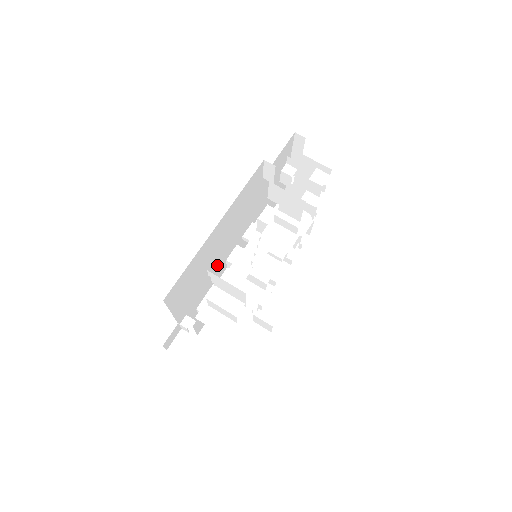
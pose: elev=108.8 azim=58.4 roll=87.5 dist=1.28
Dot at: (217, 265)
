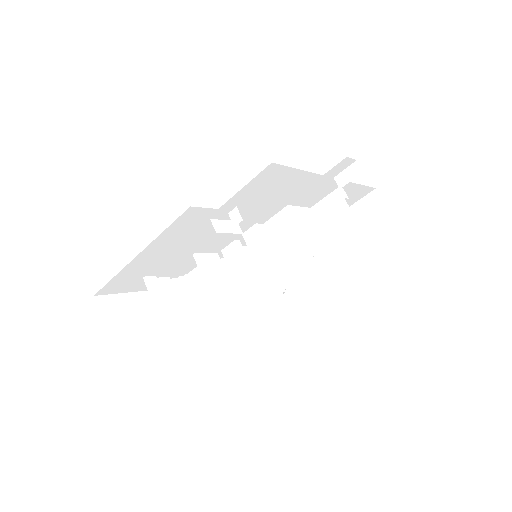
Dot at: occluded
